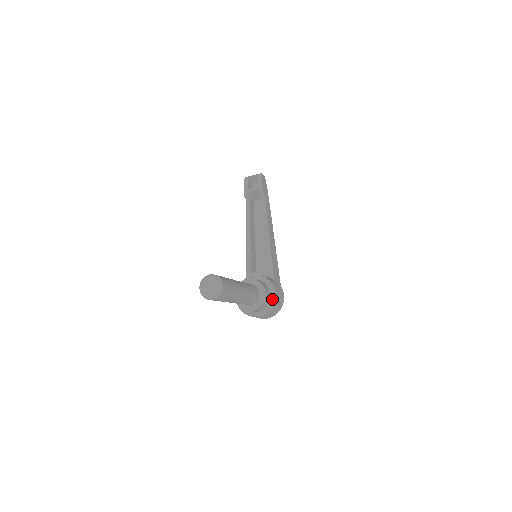
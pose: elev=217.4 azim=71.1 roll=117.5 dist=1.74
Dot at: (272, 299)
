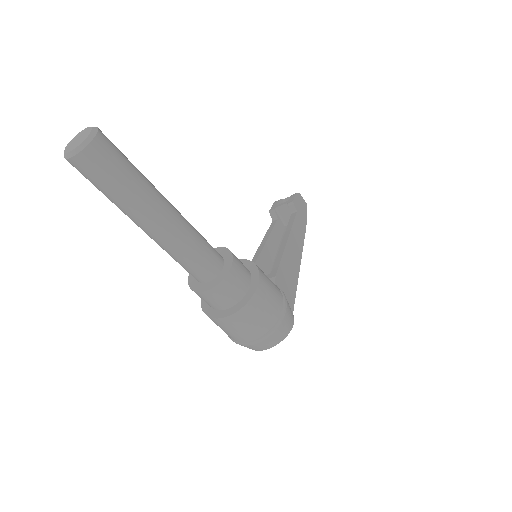
Dot at: (252, 288)
